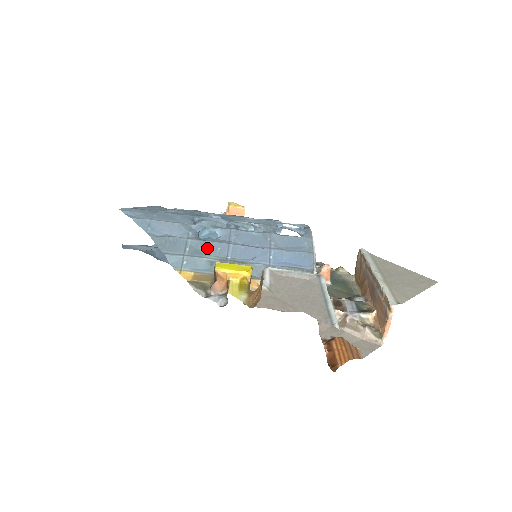
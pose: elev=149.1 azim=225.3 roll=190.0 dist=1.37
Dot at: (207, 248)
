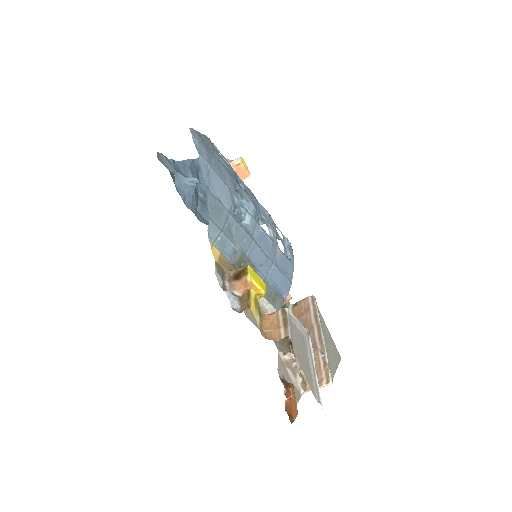
Dot at: (238, 234)
